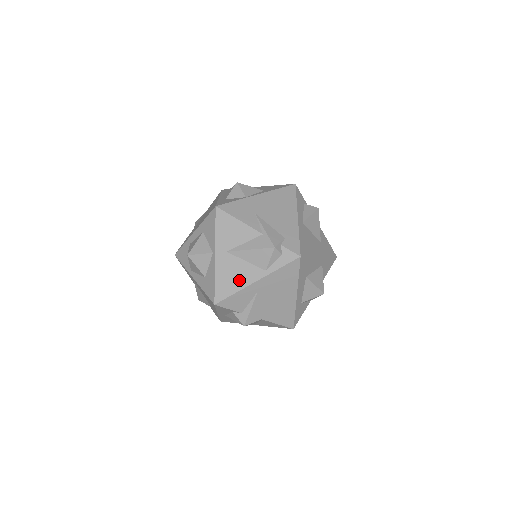
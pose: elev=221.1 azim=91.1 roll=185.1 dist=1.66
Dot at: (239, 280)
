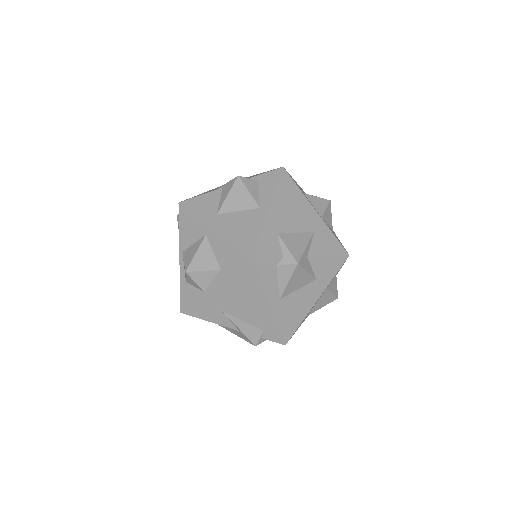
Dot at: occluded
